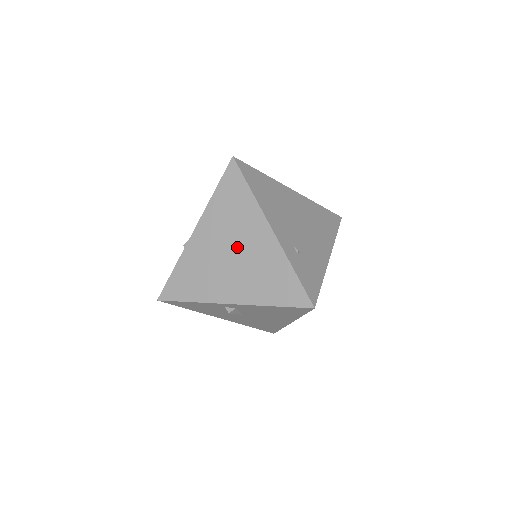
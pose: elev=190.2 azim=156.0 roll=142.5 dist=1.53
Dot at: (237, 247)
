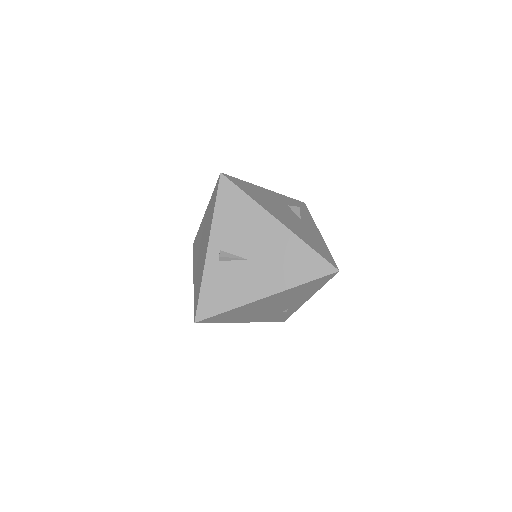
Dot at: occluded
